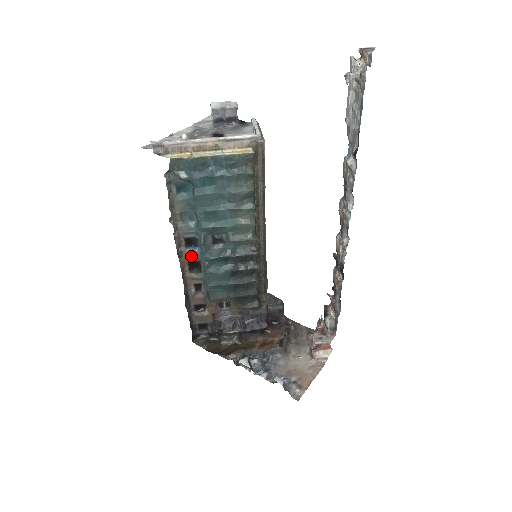
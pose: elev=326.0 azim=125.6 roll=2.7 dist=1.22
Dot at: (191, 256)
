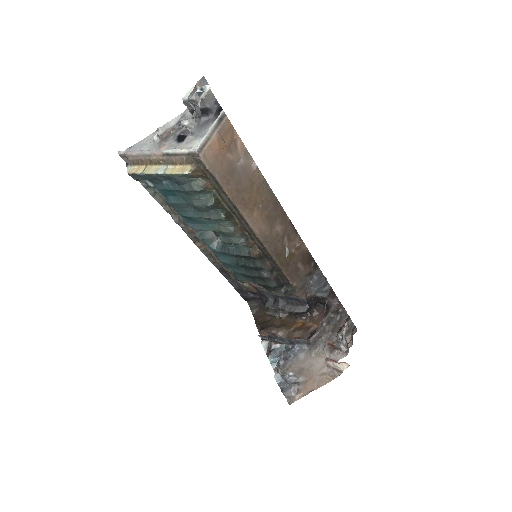
Dot at: occluded
